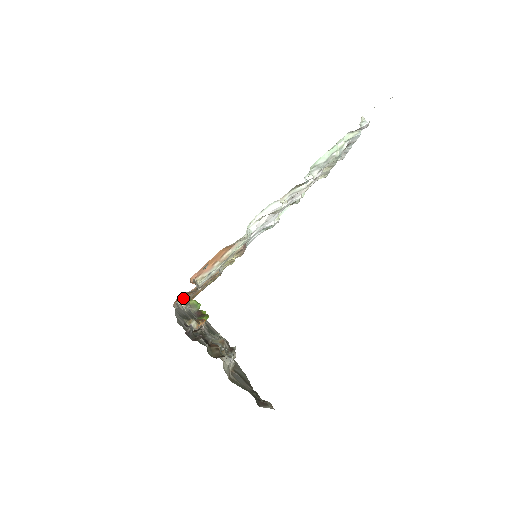
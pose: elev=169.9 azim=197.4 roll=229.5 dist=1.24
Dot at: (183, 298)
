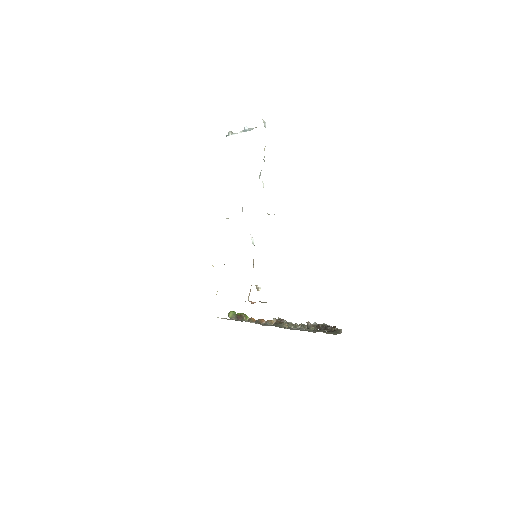
Dot at: occluded
